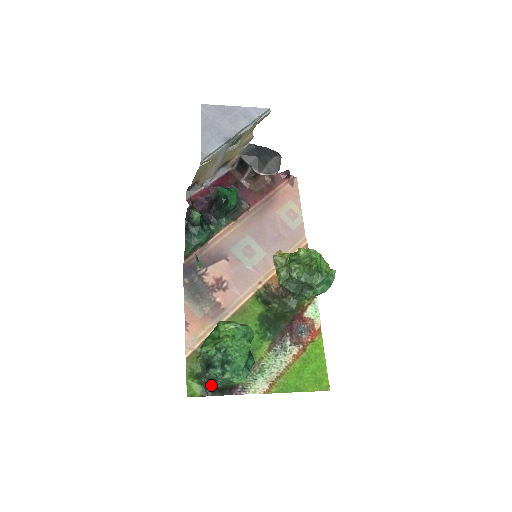
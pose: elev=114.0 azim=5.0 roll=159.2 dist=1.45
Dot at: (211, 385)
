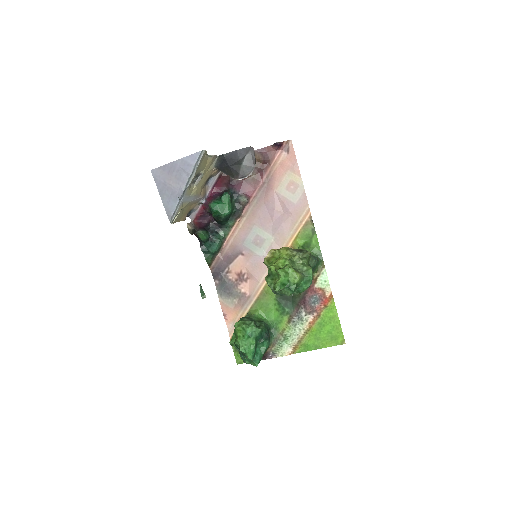
Dot at: occluded
